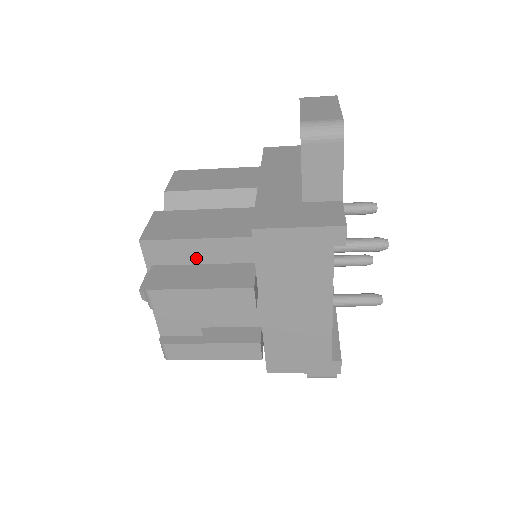
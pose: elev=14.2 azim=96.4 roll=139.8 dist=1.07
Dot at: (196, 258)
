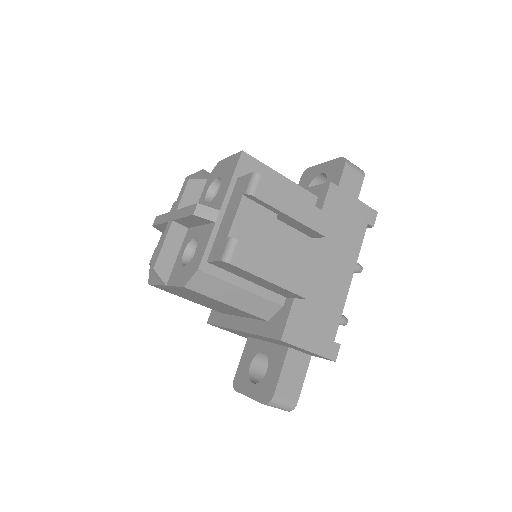
Dot at: occluded
